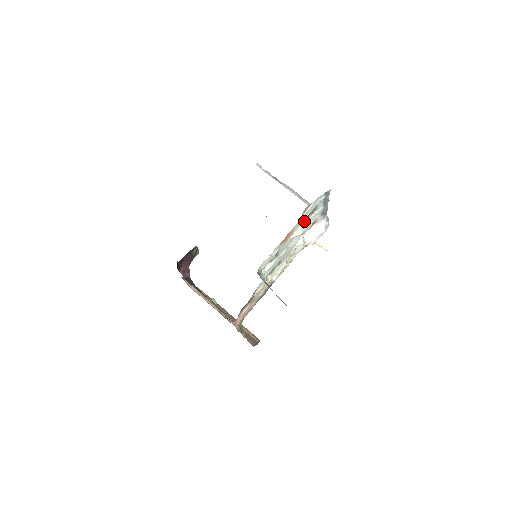
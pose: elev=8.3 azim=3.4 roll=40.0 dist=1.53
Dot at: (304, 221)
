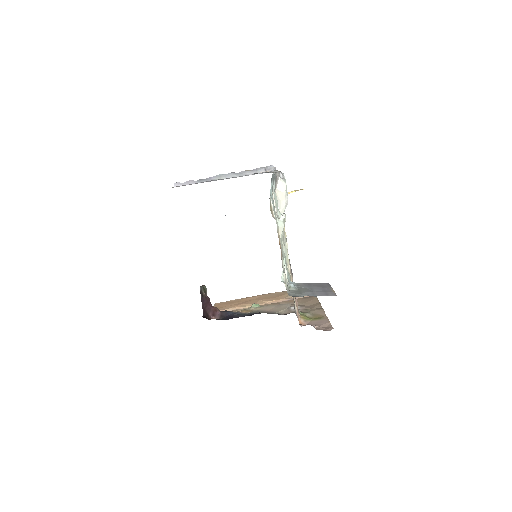
Dot at: occluded
